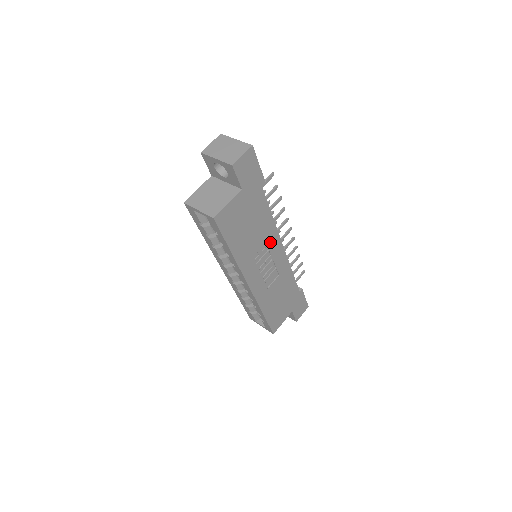
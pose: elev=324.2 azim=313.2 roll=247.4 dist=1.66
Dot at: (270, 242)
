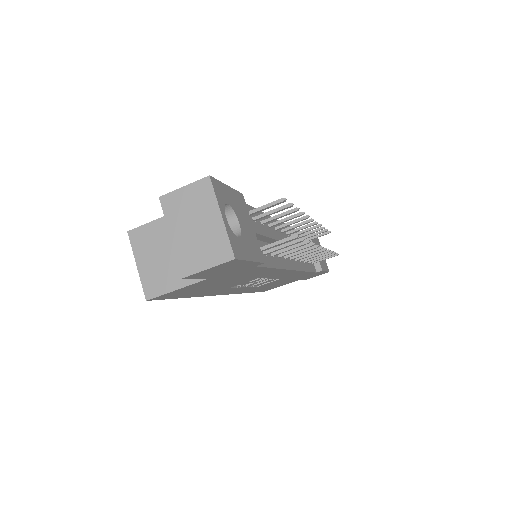
Dot at: (268, 275)
